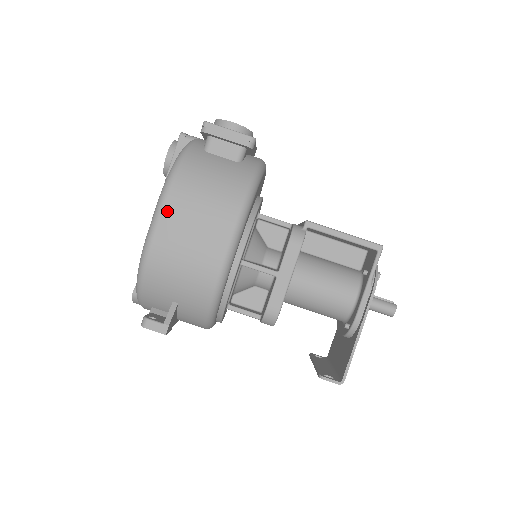
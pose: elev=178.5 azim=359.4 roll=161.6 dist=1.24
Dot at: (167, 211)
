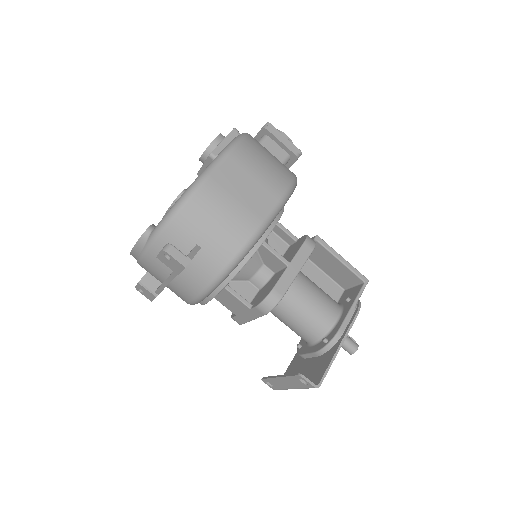
Dot at: (229, 161)
